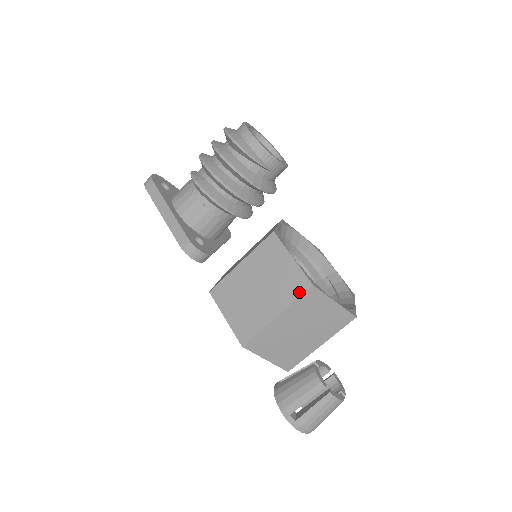
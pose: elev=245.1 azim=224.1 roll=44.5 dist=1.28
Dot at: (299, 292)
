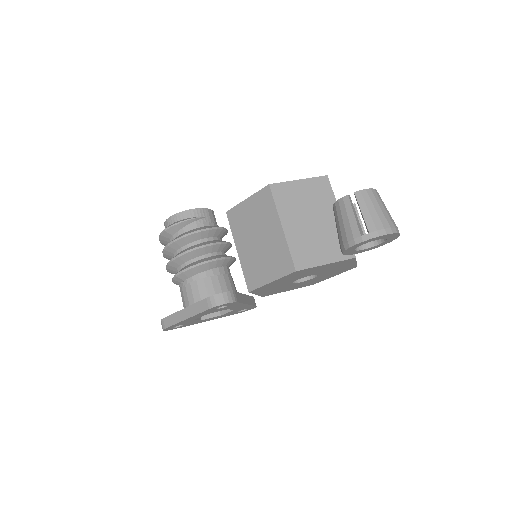
Dot at: (270, 199)
